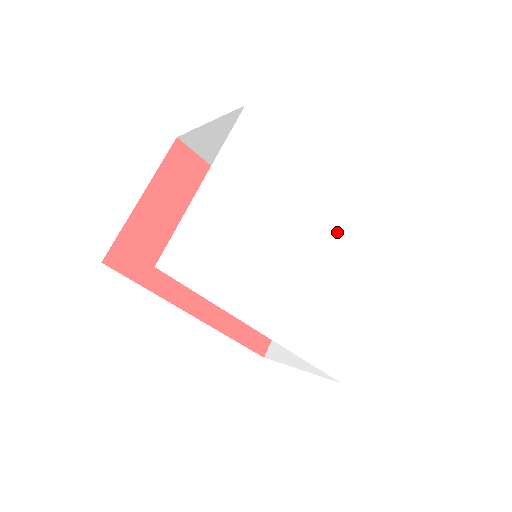
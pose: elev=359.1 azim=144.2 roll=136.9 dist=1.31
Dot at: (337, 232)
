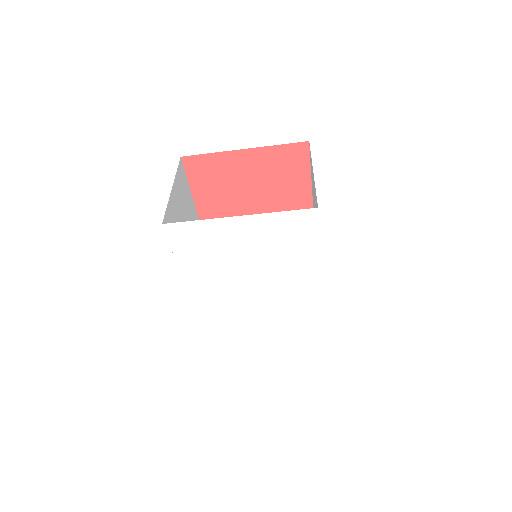
Dot at: (298, 309)
